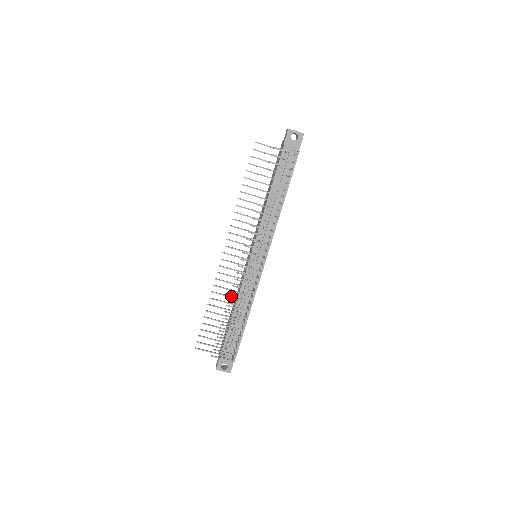
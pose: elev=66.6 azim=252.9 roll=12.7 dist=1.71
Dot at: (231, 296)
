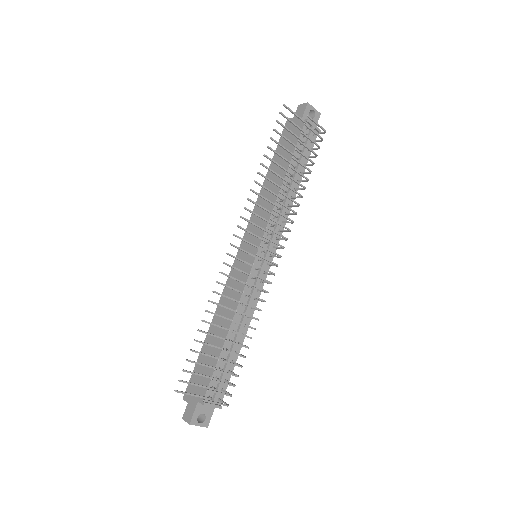
Dot at: occluded
